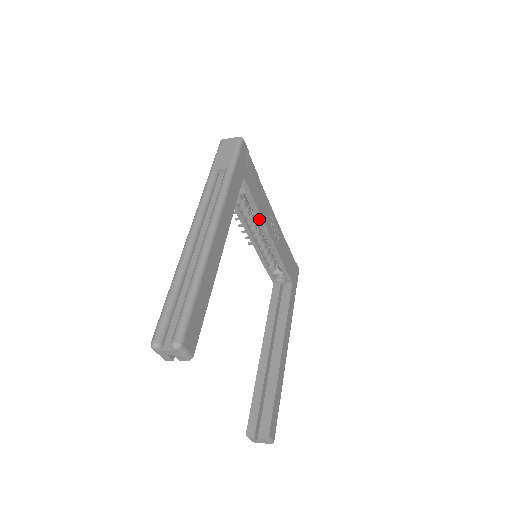
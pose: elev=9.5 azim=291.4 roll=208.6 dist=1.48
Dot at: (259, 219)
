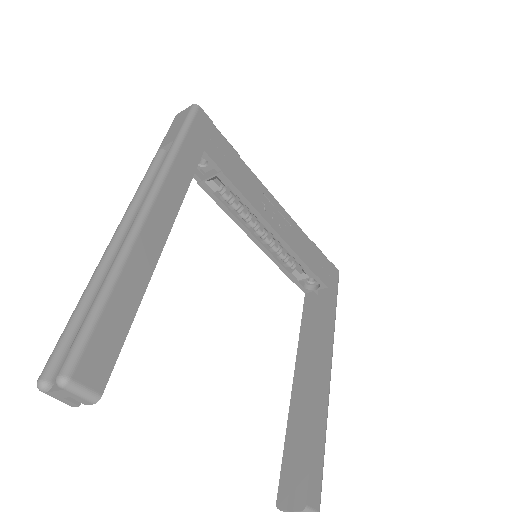
Dot at: (248, 207)
